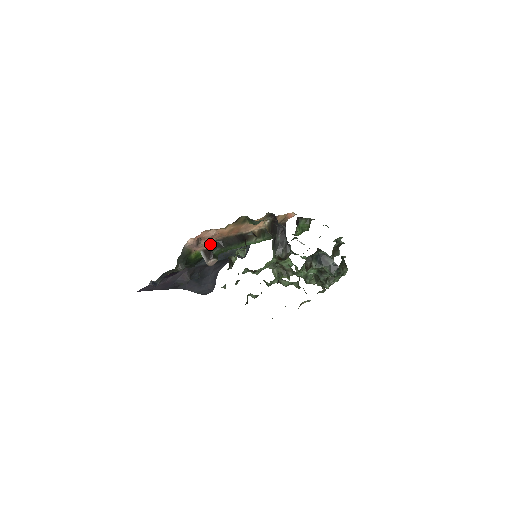
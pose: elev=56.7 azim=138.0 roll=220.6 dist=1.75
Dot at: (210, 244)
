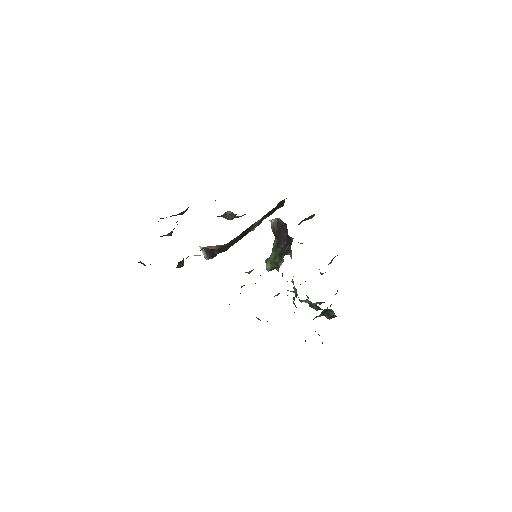
Dot at: (214, 248)
